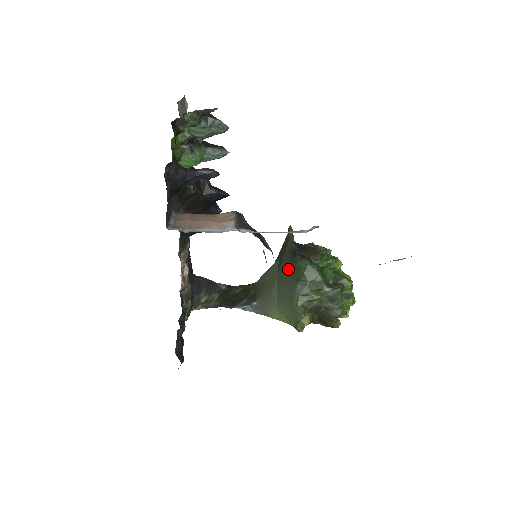
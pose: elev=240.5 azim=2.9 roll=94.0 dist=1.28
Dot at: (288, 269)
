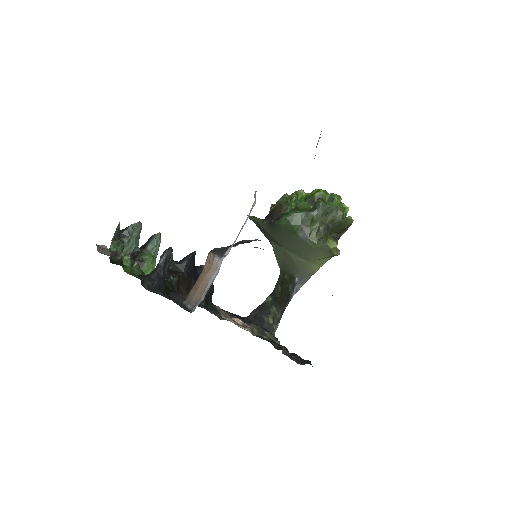
Dot at: (282, 236)
